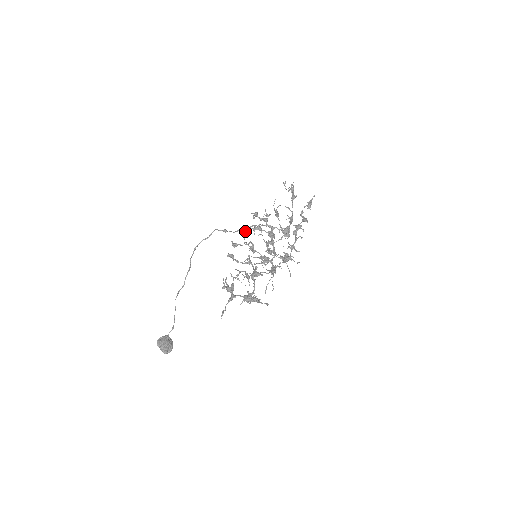
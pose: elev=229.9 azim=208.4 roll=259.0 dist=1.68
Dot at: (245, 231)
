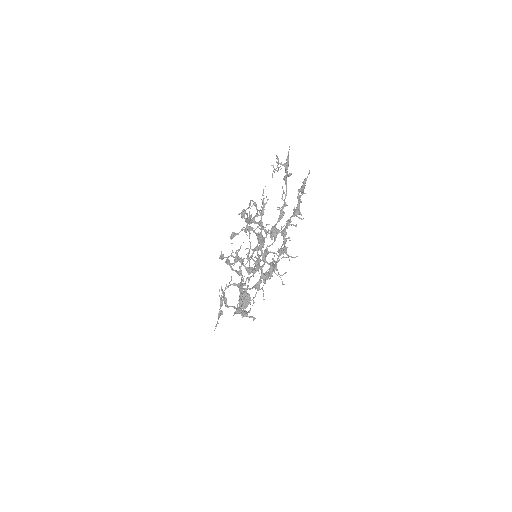
Dot at: occluded
